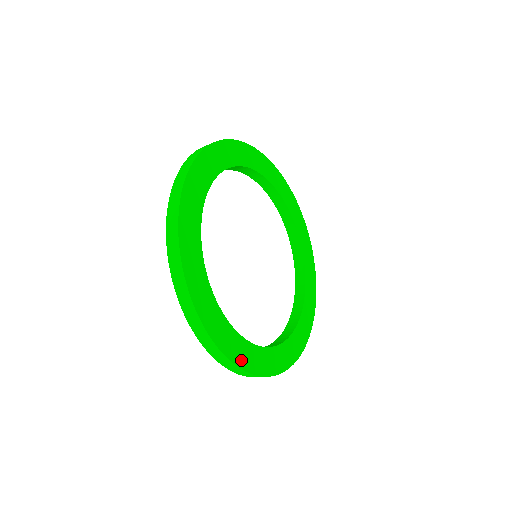
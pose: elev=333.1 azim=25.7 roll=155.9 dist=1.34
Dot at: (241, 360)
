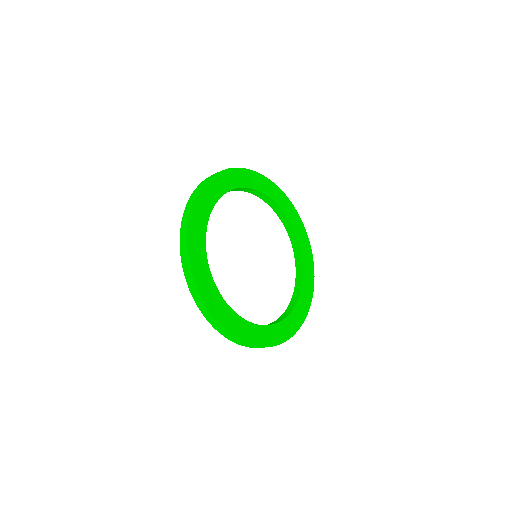
Dot at: (224, 322)
